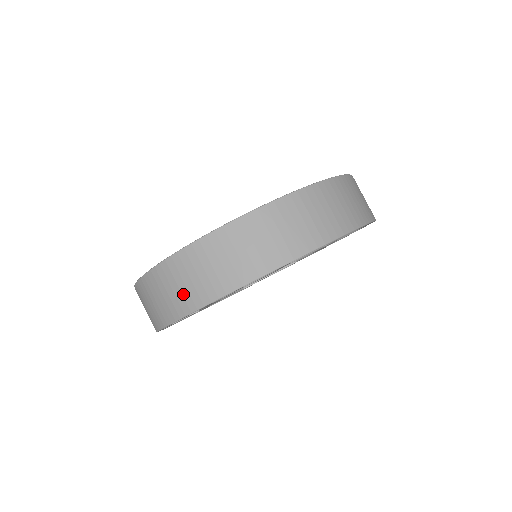
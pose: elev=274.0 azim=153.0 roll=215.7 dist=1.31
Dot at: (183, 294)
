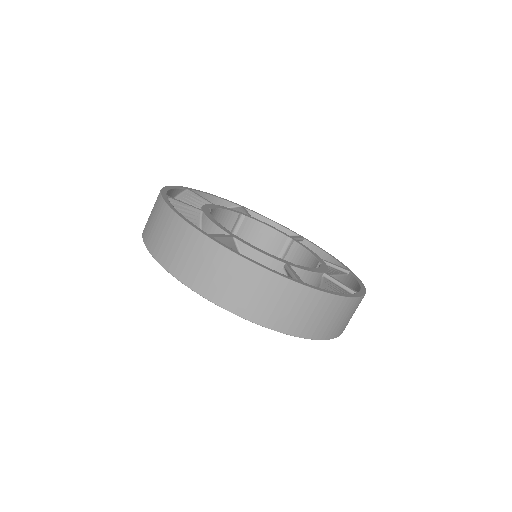
Dot at: (187, 265)
